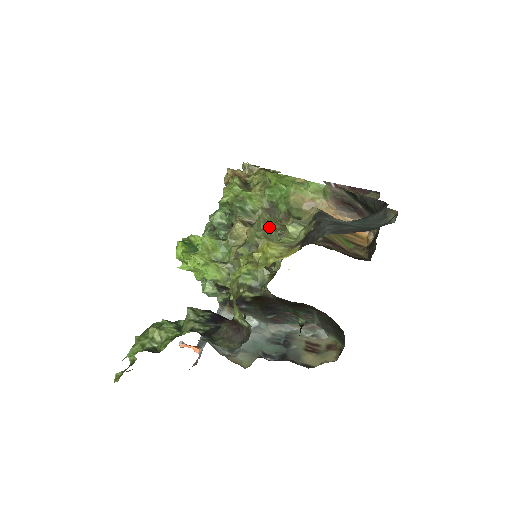
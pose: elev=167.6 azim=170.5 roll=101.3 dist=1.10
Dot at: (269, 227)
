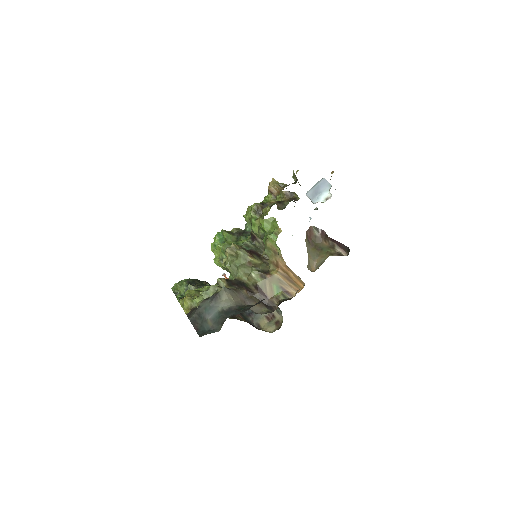
Dot at: (237, 262)
